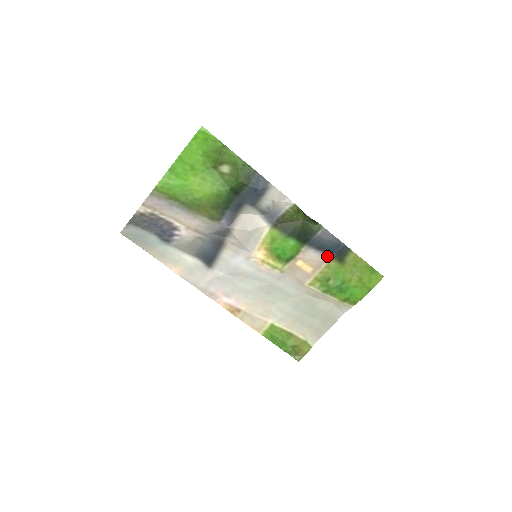
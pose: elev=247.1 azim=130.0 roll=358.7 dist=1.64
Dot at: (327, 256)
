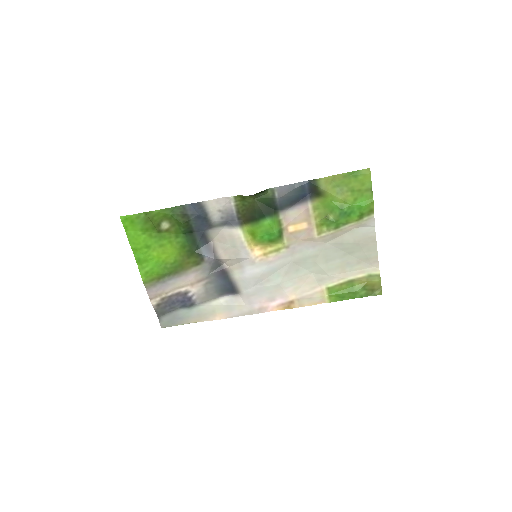
Dot at: (305, 203)
